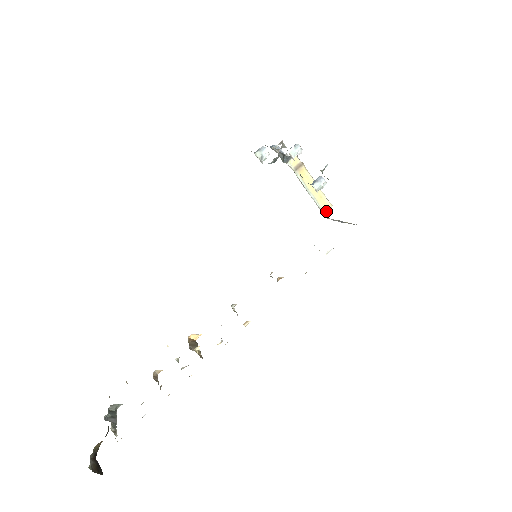
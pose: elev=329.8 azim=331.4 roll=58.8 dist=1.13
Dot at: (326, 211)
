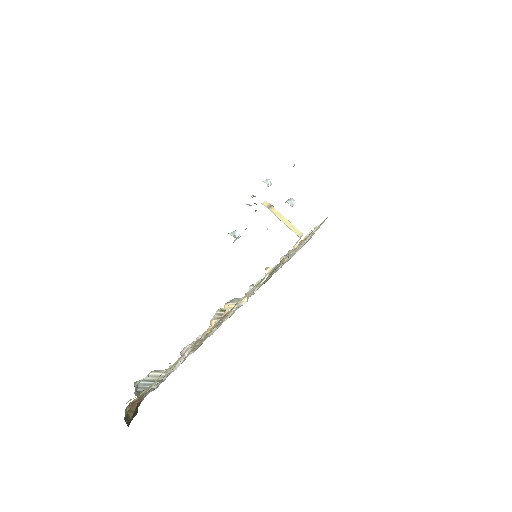
Dot at: (300, 237)
